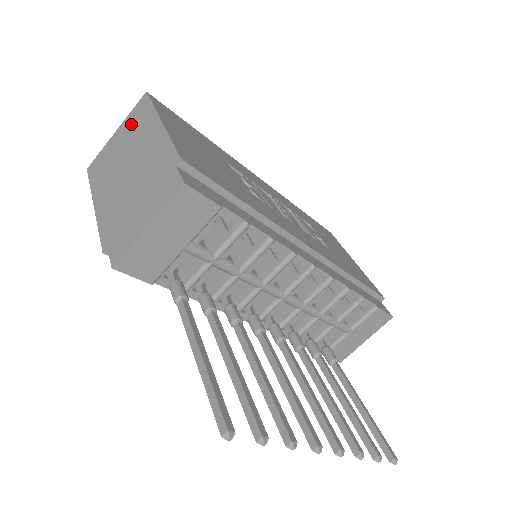
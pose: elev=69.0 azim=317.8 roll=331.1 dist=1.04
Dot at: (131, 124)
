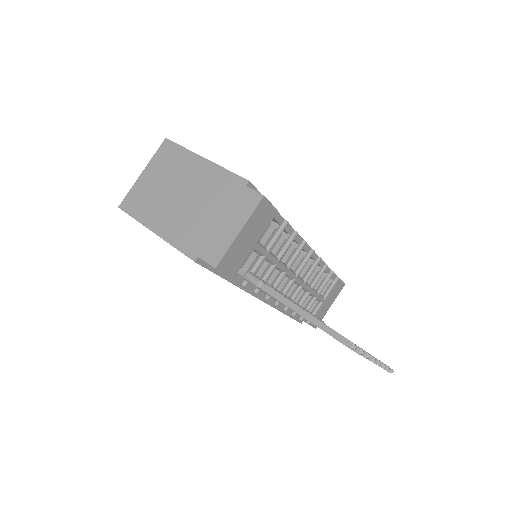
Dot at: (162, 164)
